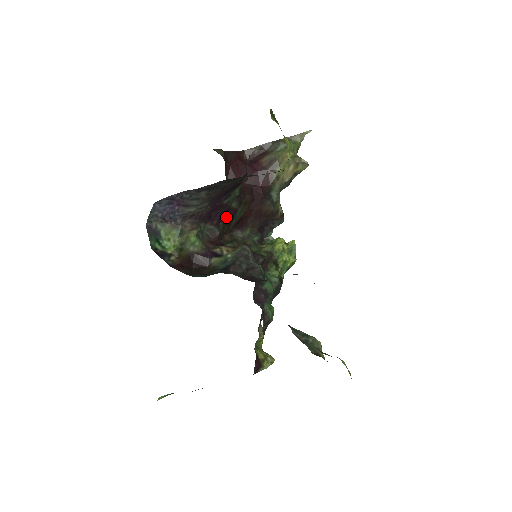
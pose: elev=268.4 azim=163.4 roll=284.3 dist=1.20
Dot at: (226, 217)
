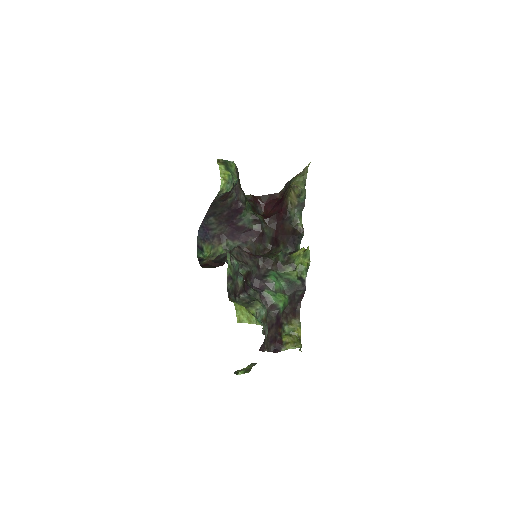
Dot at: (253, 236)
